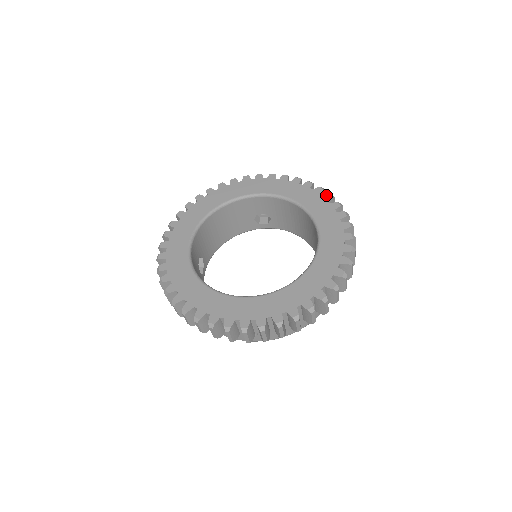
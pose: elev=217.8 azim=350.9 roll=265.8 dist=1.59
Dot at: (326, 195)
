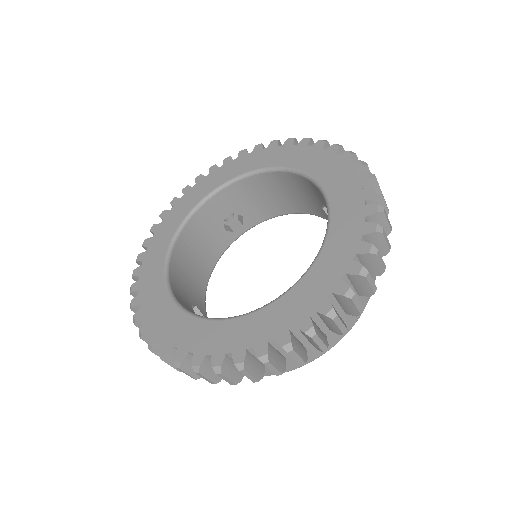
Dot at: (286, 142)
